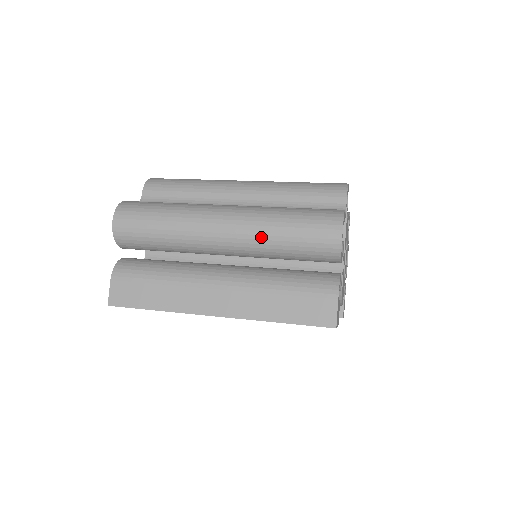
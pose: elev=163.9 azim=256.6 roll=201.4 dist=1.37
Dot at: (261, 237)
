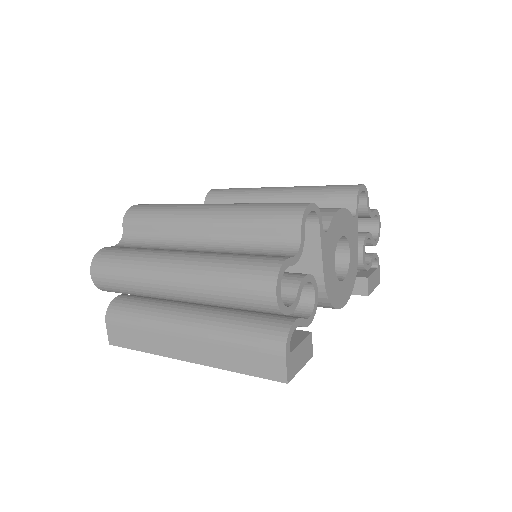
Dot at: (206, 295)
